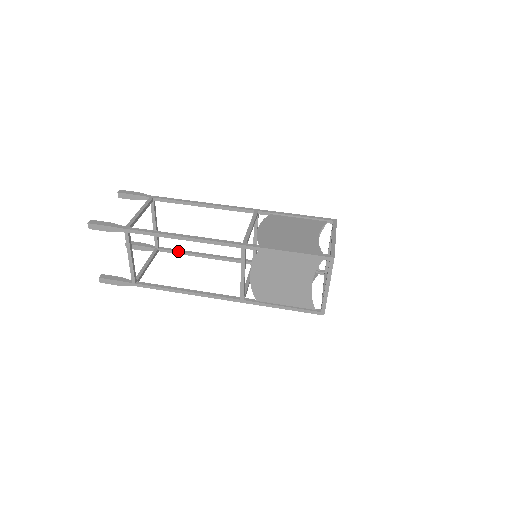
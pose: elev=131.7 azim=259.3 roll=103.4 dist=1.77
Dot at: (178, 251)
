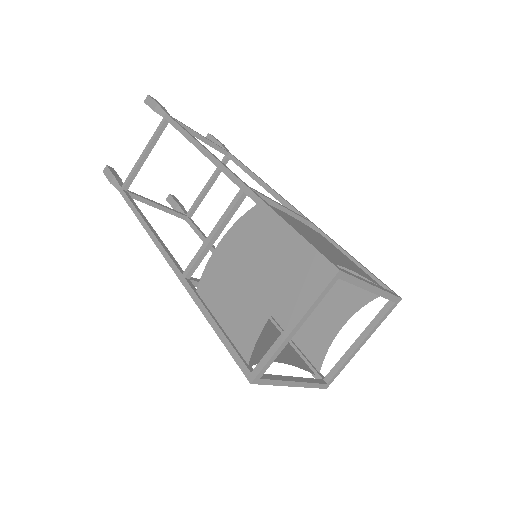
Dot at: (200, 231)
